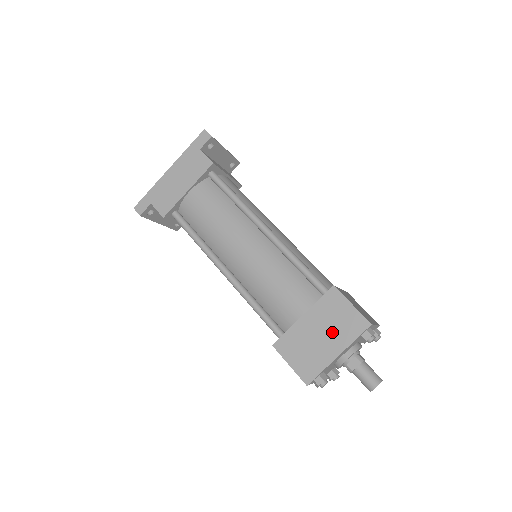
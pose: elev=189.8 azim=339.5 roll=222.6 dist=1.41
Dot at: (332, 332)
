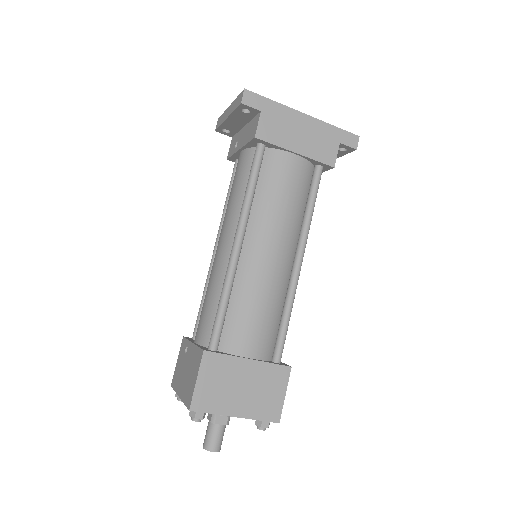
Dot at: (252, 396)
